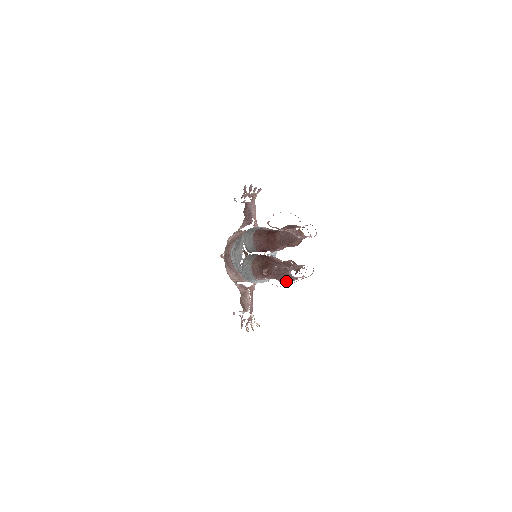
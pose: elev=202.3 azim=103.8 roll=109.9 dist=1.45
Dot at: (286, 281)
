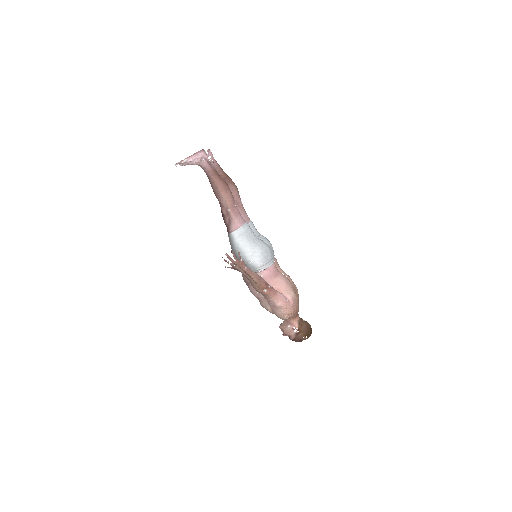
Dot at: (215, 186)
